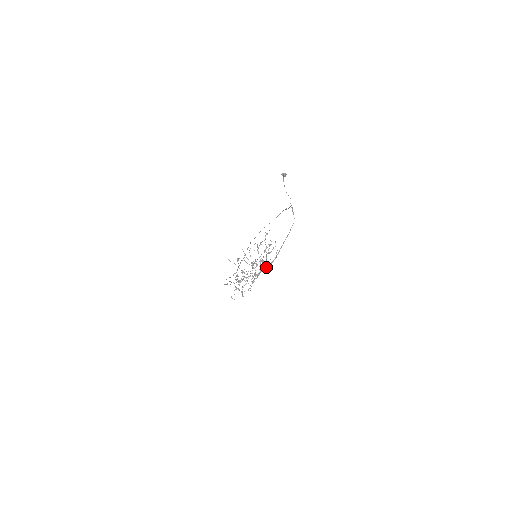
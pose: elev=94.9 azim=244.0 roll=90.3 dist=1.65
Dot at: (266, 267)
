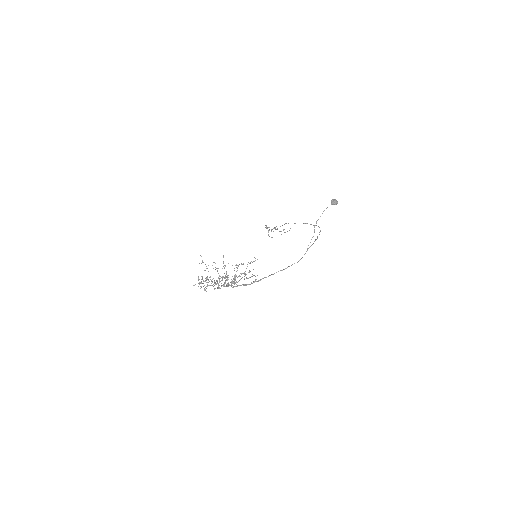
Dot at: (238, 285)
